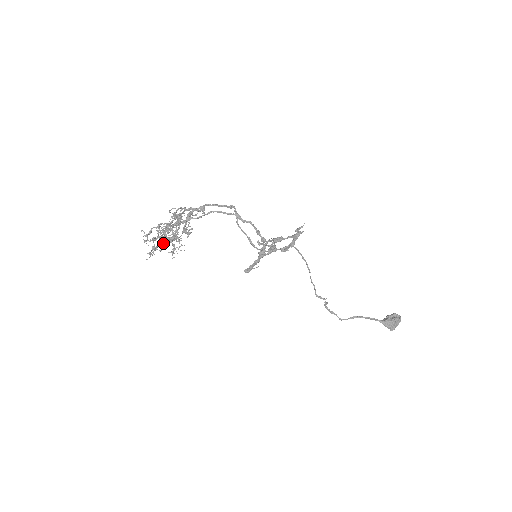
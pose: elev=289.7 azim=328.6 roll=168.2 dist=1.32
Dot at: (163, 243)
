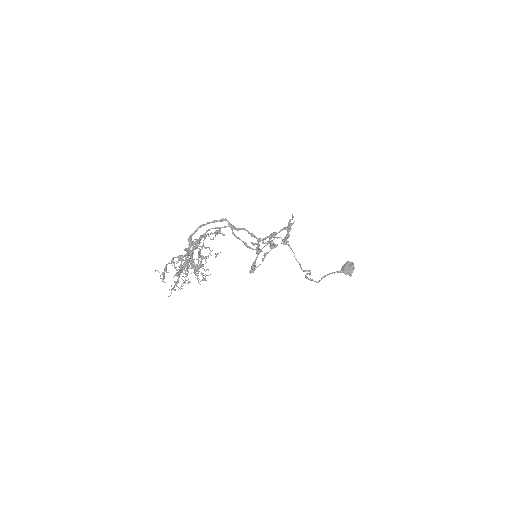
Dot at: occluded
